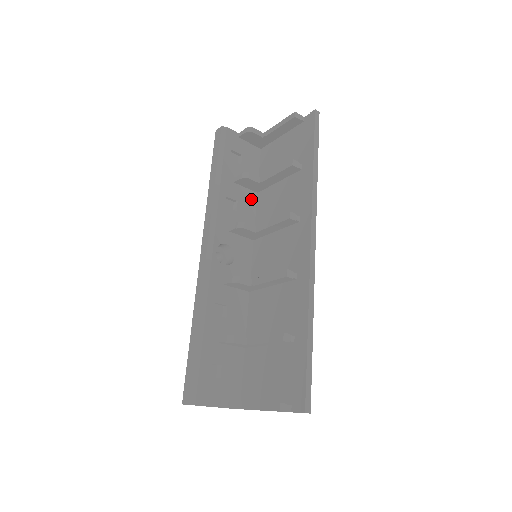
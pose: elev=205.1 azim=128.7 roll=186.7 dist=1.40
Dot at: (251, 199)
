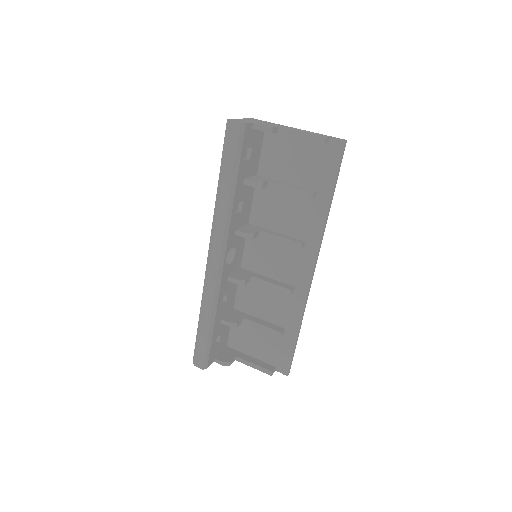
Dot at: (251, 190)
